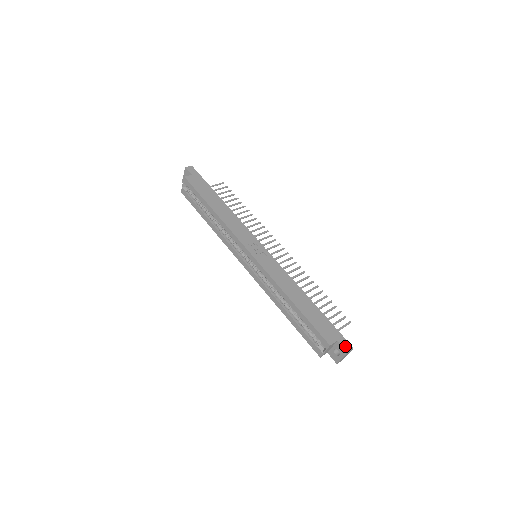
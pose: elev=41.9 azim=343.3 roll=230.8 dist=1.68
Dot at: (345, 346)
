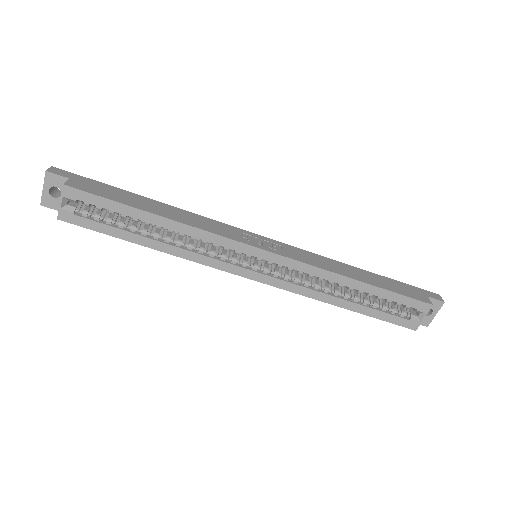
Dot at: (436, 297)
